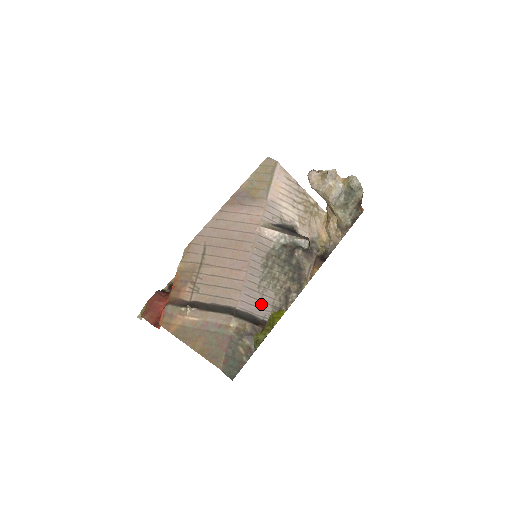
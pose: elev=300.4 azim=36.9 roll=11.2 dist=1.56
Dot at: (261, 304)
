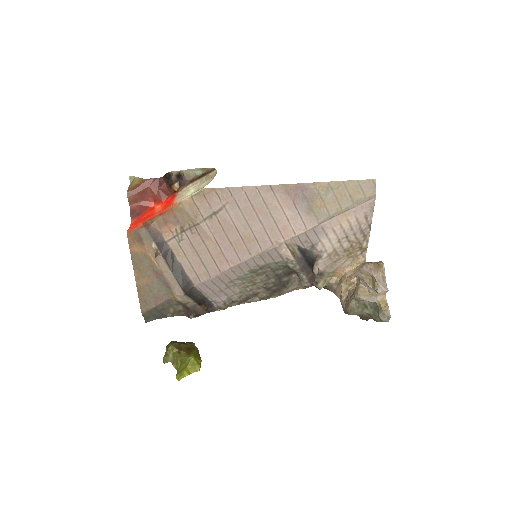
Dot at: (220, 292)
